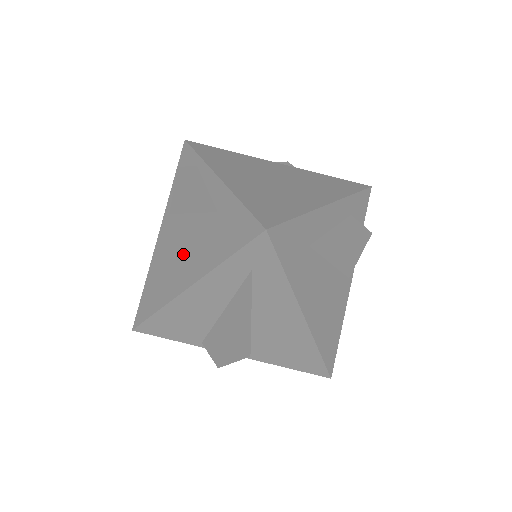
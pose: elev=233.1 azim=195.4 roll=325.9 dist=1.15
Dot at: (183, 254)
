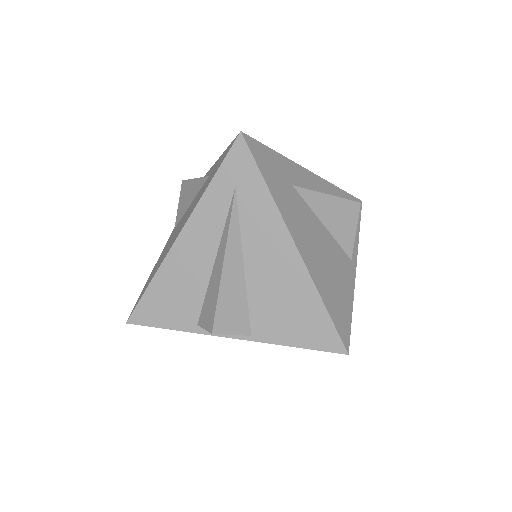
Dot at: occluded
